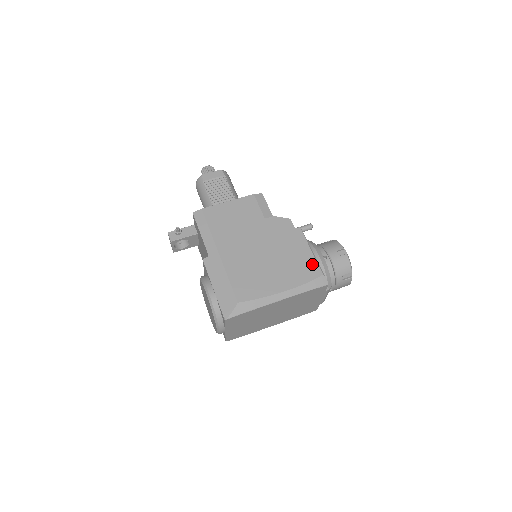
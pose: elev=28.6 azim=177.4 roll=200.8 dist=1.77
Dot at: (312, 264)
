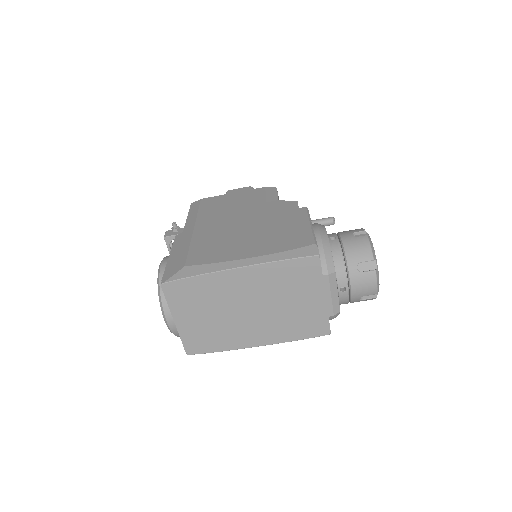
Dot at: (304, 235)
